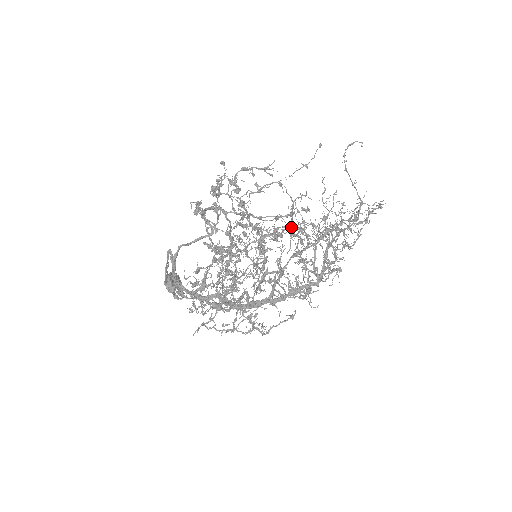
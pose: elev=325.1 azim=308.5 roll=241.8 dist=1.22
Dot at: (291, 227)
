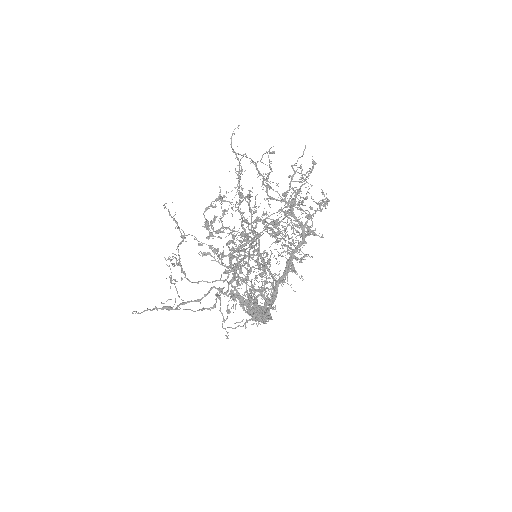
Dot at: (257, 218)
